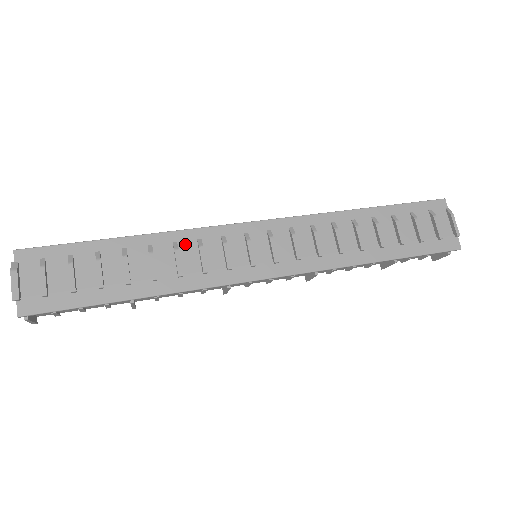
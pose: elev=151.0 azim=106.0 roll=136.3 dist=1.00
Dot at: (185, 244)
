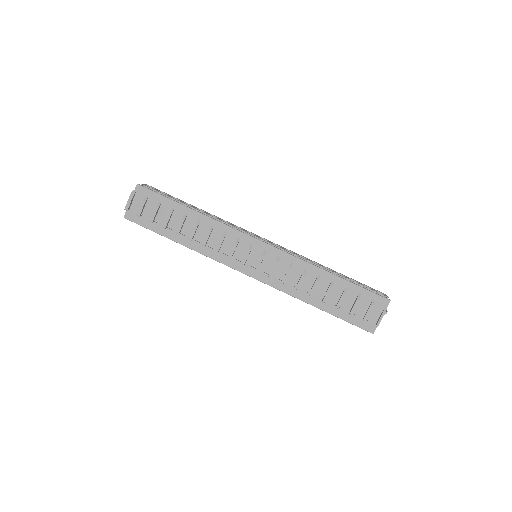
Dot at: (217, 230)
